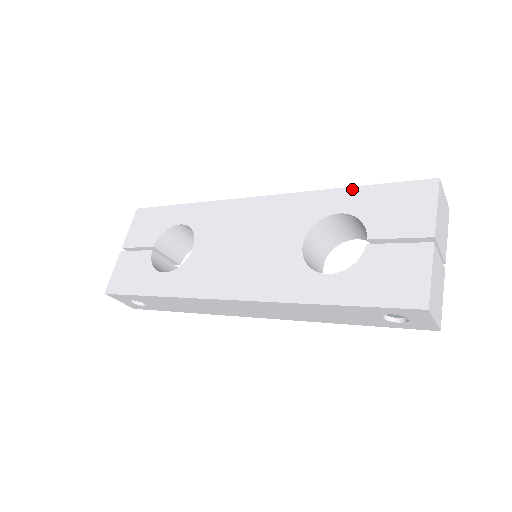
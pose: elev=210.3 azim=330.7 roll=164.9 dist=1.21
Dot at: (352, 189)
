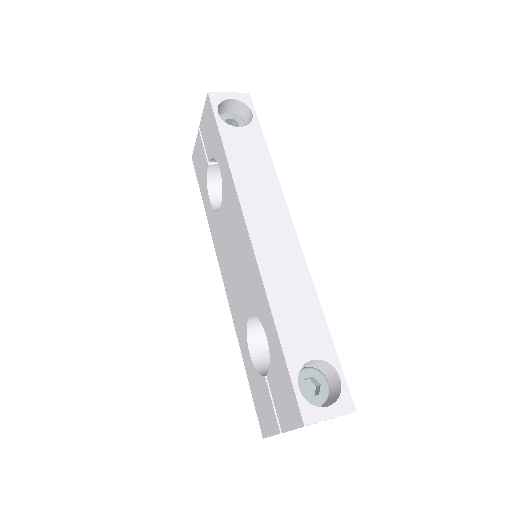
Dot at: (277, 338)
